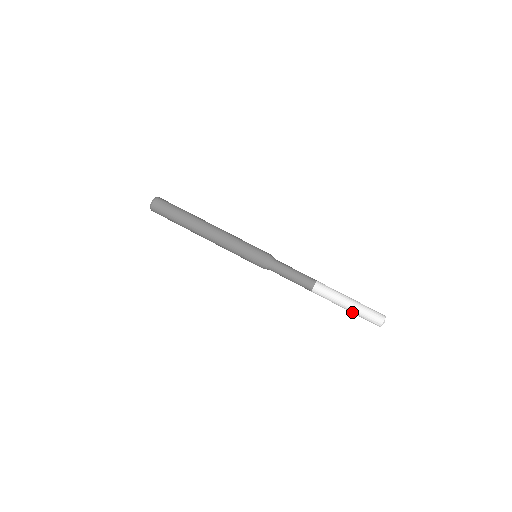
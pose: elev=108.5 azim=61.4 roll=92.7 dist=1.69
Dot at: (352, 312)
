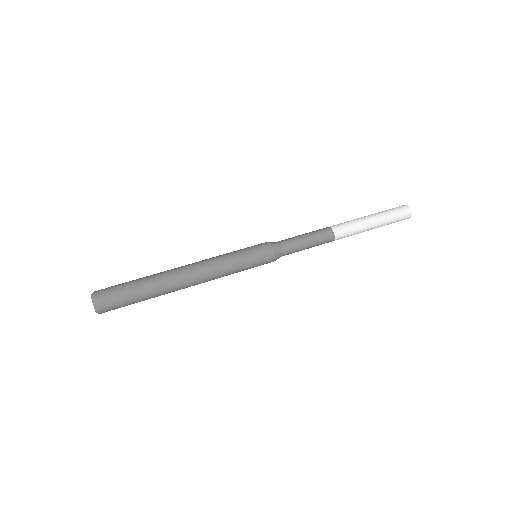
Dot at: (381, 221)
